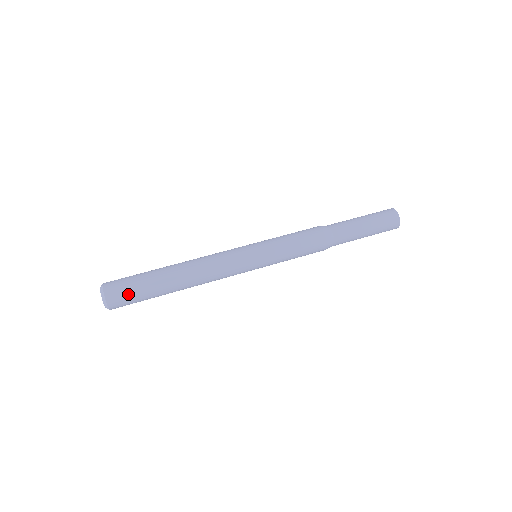
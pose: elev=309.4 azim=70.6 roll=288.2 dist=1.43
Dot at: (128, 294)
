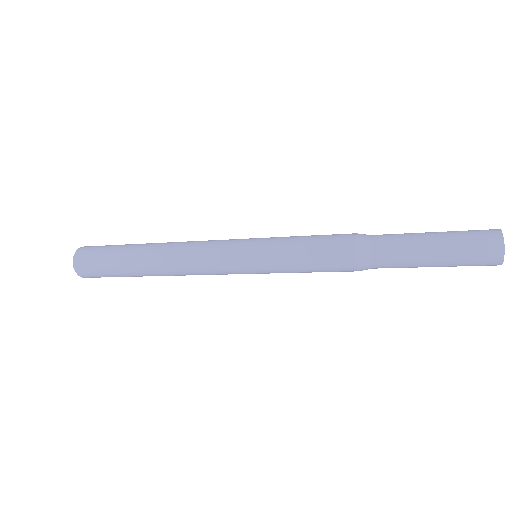
Dot at: occluded
